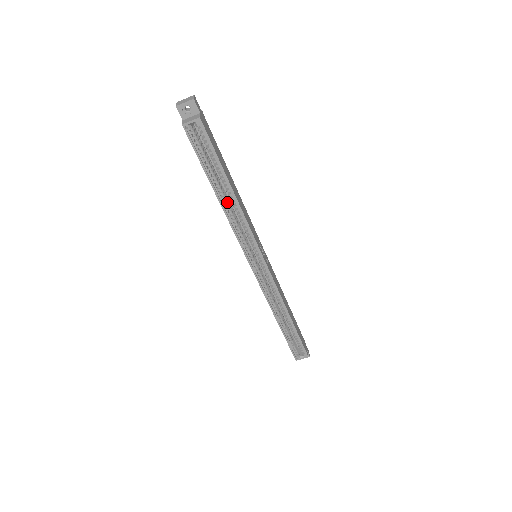
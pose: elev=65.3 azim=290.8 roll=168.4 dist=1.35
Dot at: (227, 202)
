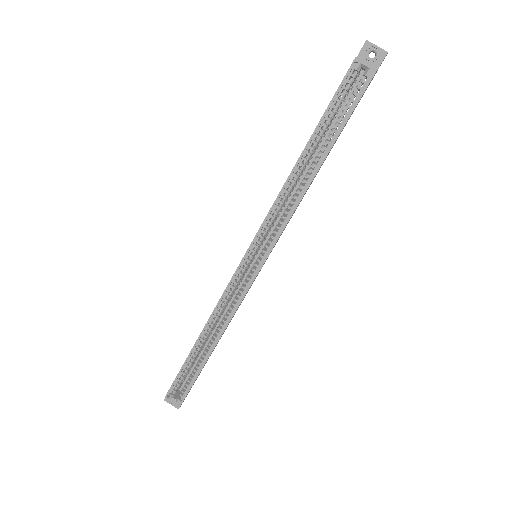
Dot at: (300, 174)
